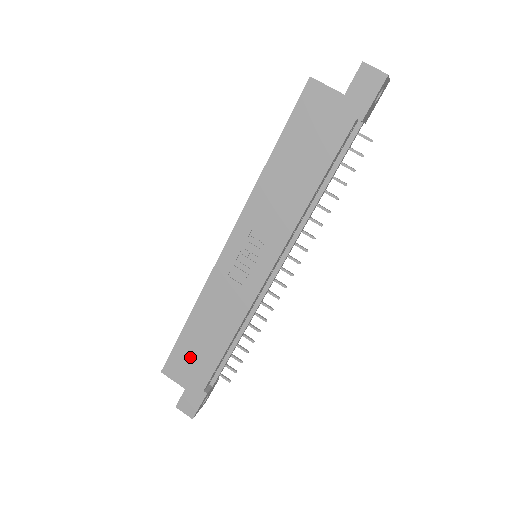
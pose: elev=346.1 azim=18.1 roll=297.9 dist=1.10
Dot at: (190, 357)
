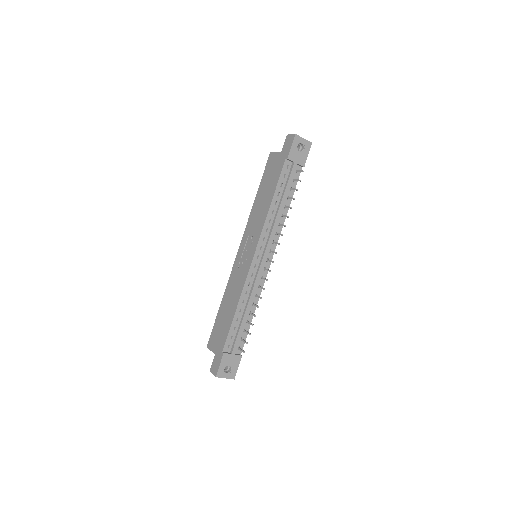
Dot at: (219, 329)
